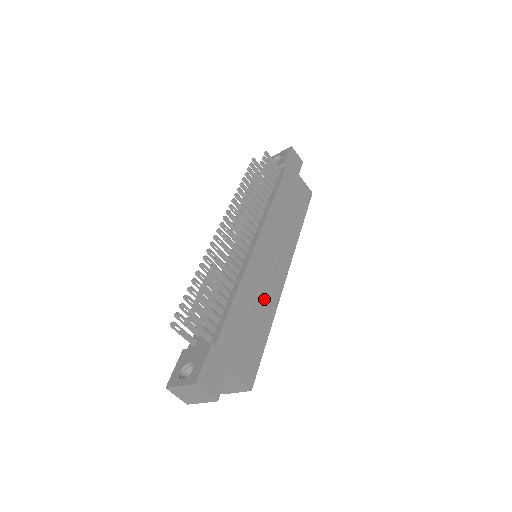
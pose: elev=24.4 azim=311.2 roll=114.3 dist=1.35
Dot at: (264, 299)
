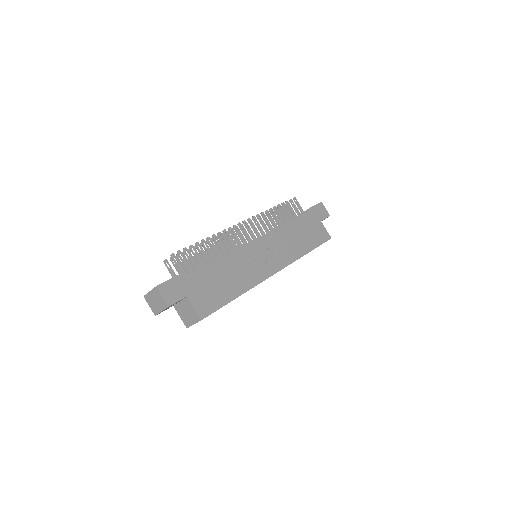
Dot at: (243, 275)
